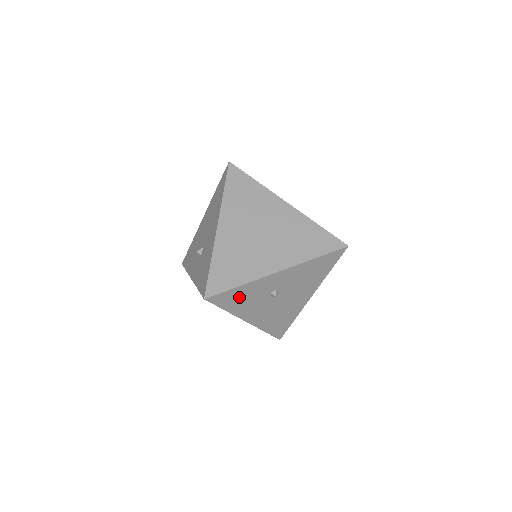
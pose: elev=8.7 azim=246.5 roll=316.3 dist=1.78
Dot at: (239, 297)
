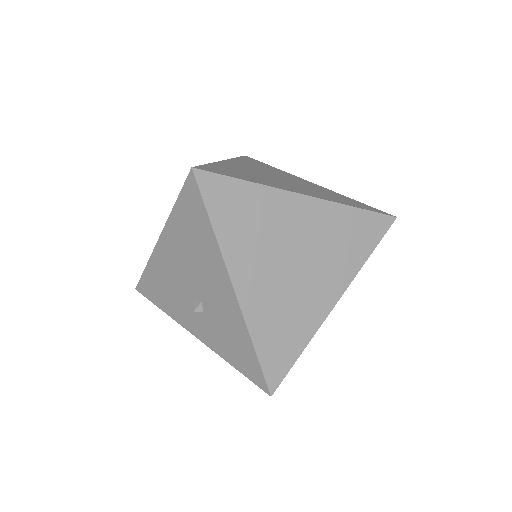
Dot at: occluded
